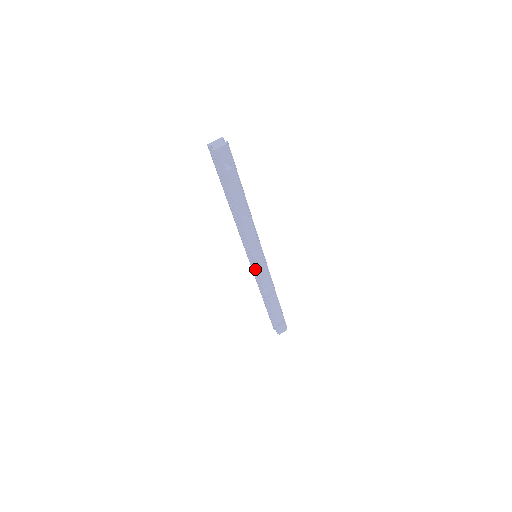
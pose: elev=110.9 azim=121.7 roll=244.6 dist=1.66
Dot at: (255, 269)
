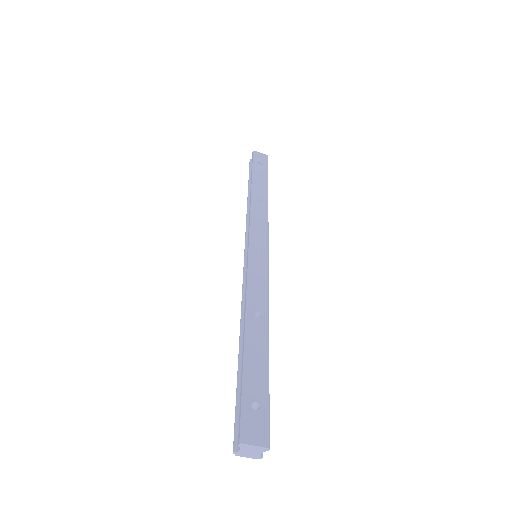
Dot at: (245, 248)
